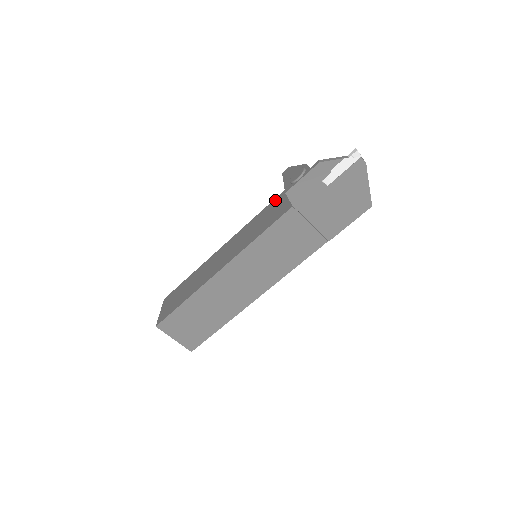
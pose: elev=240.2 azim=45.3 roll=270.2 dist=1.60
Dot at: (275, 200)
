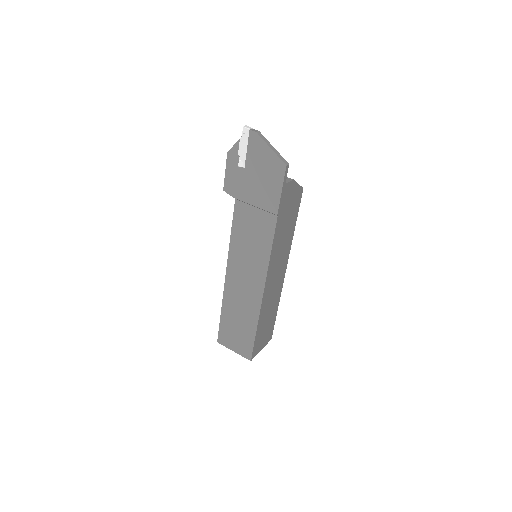
Dot at: occluded
